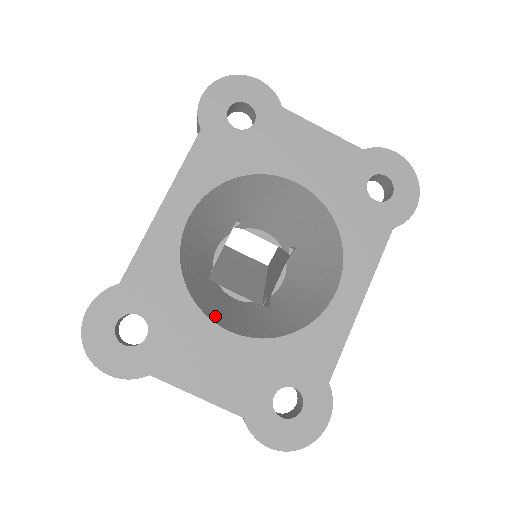
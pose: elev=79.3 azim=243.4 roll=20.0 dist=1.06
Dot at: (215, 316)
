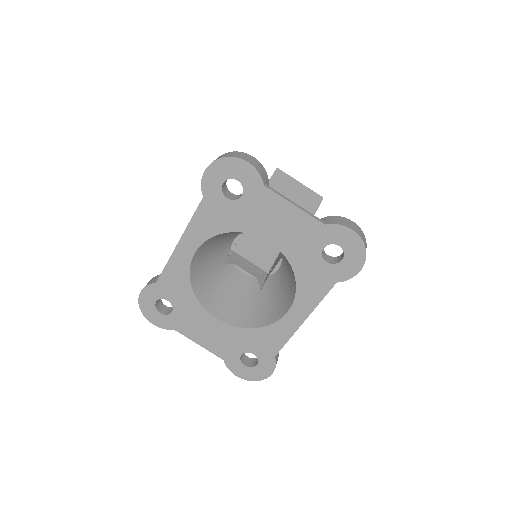
Dot at: (213, 305)
